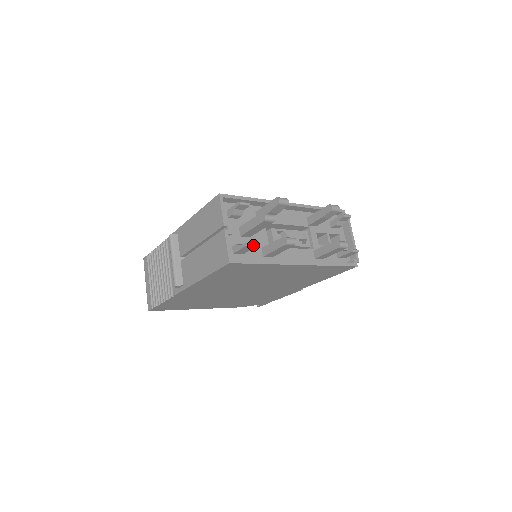
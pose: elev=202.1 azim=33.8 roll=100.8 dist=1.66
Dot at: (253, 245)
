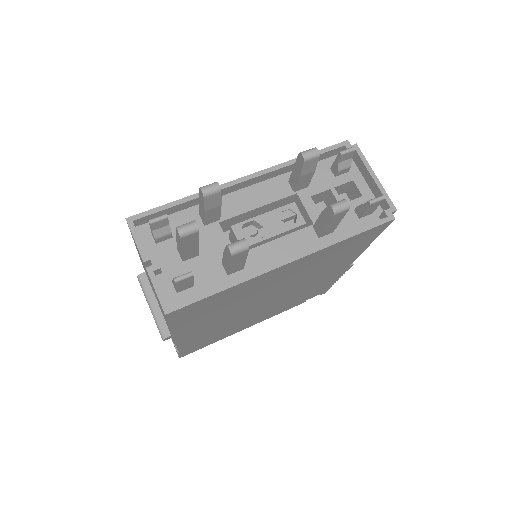
Dot at: (186, 276)
